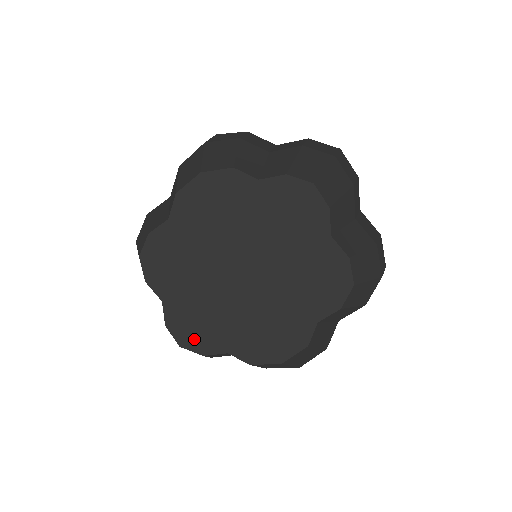
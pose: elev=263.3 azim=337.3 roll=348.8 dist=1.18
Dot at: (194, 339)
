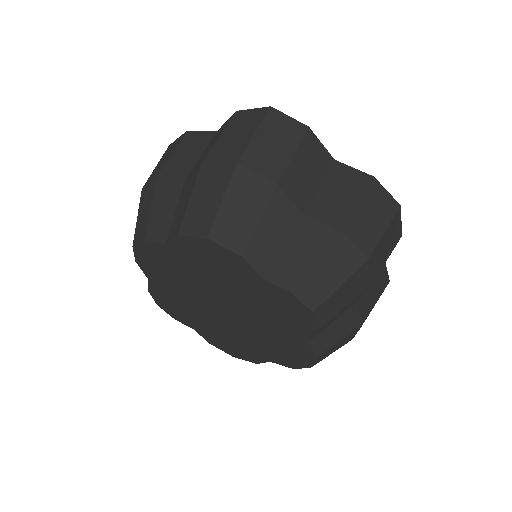
Dot at: (170, 309)
